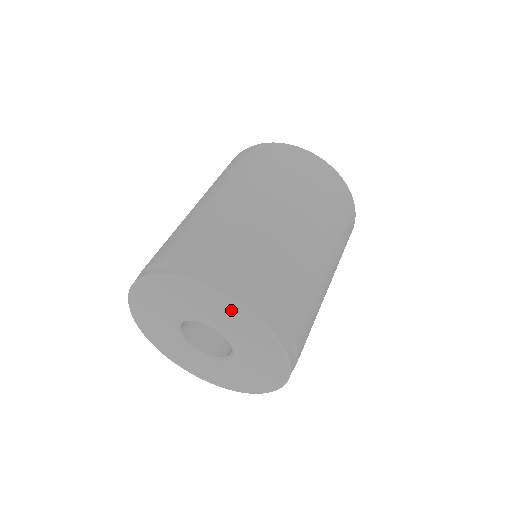
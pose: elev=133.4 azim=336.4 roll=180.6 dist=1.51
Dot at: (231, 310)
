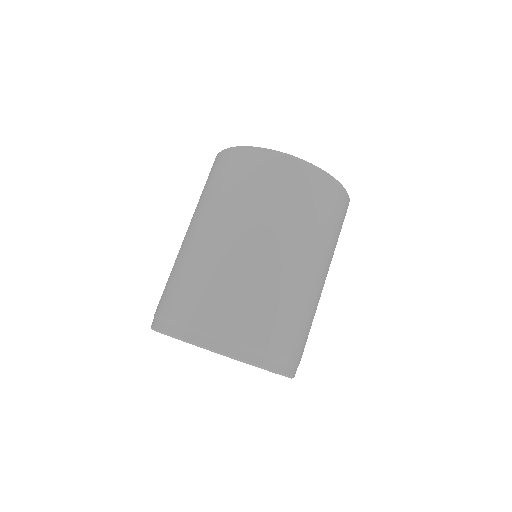
Dot at: occluded
